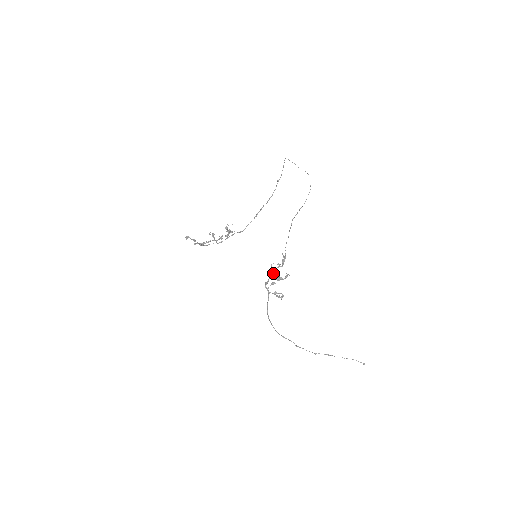
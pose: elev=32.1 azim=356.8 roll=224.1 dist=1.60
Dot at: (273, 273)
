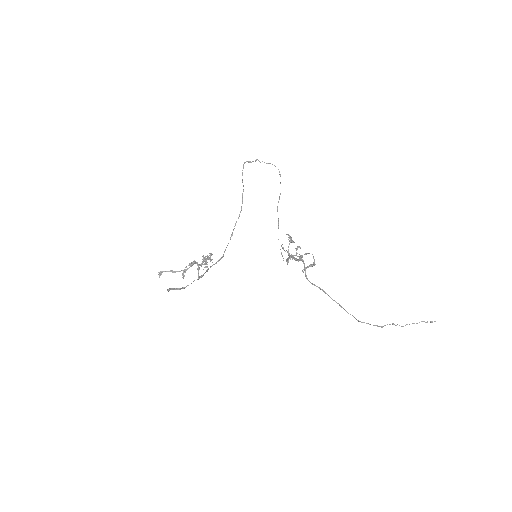
Dot at: (288, 252)
